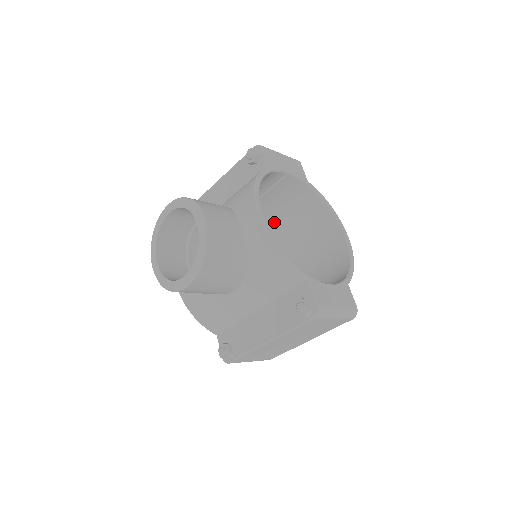
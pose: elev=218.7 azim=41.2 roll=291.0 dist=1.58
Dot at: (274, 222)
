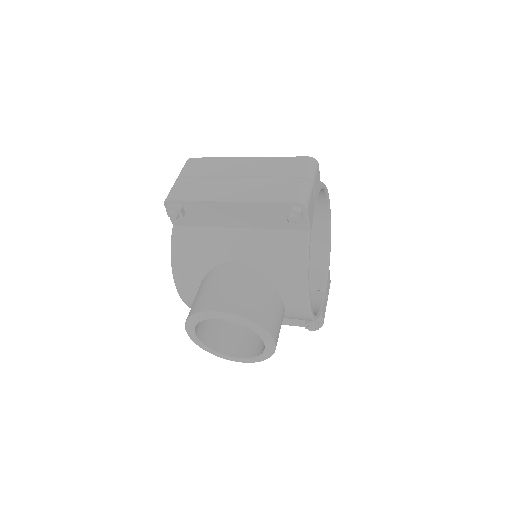
Dot at: occluded
